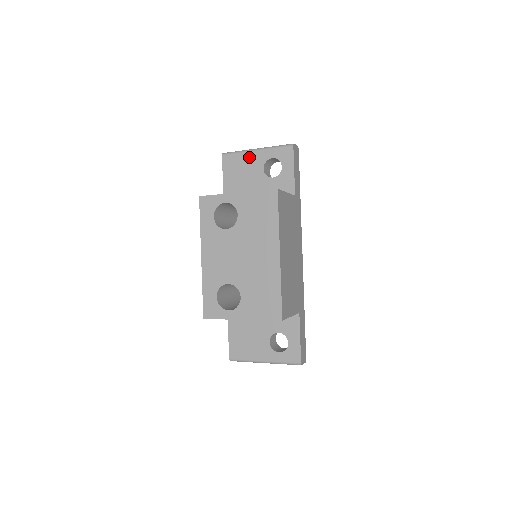
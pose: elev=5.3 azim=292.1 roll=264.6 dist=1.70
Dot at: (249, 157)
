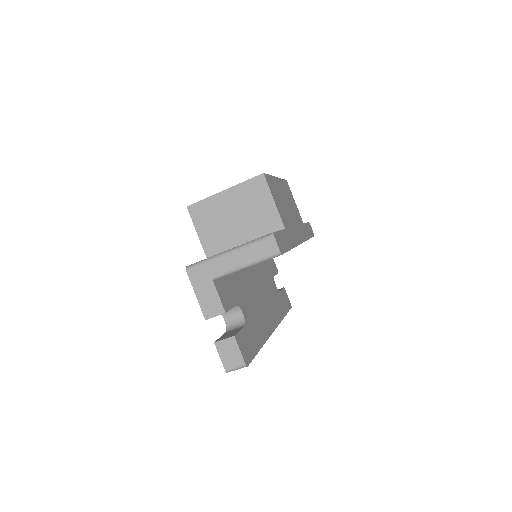
Dot at: occluded
